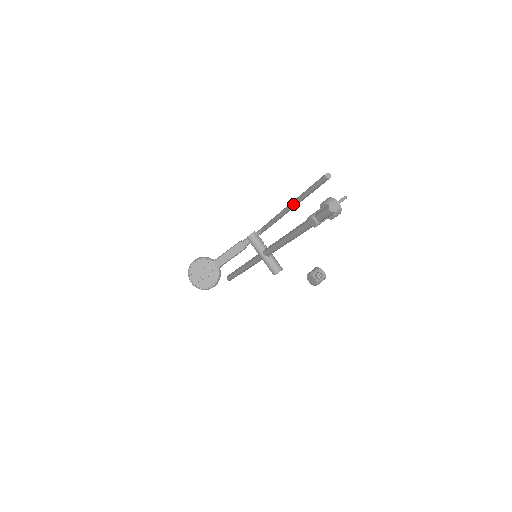
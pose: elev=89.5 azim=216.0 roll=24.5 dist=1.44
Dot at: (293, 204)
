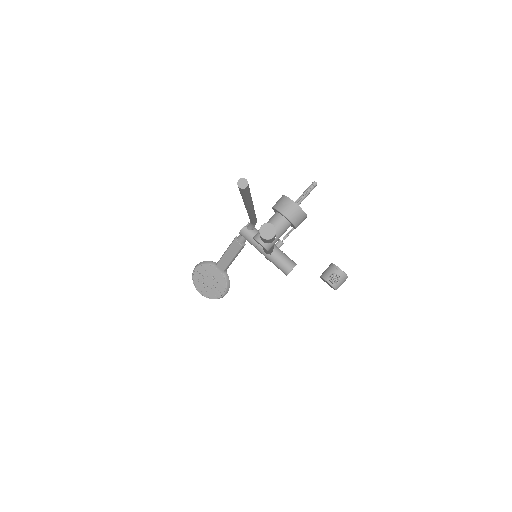
Dot at: (246, 207)
